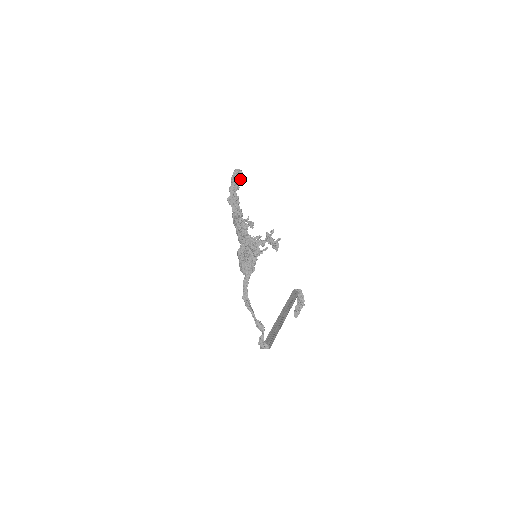
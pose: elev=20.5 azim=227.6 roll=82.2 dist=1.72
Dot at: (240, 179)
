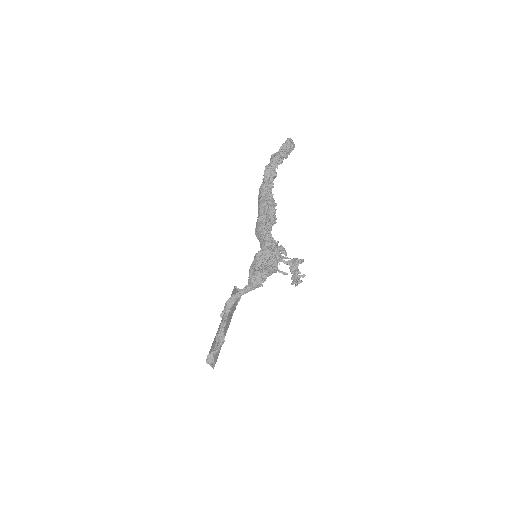
Dot at: (288, 154)
